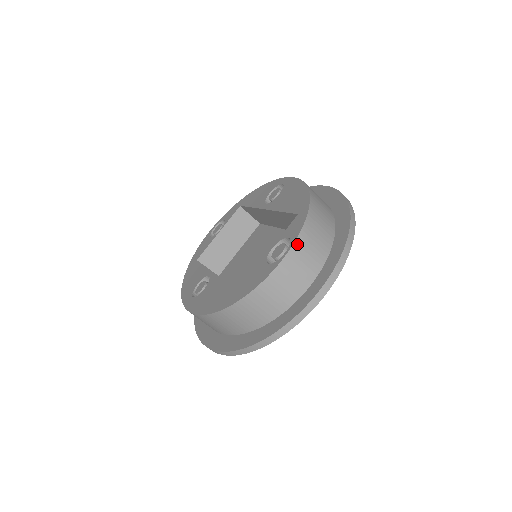
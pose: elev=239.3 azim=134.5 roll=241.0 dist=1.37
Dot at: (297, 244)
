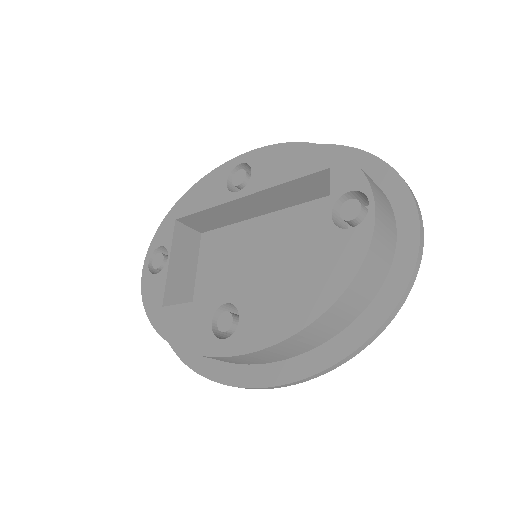
Dot at: (373, 190)
